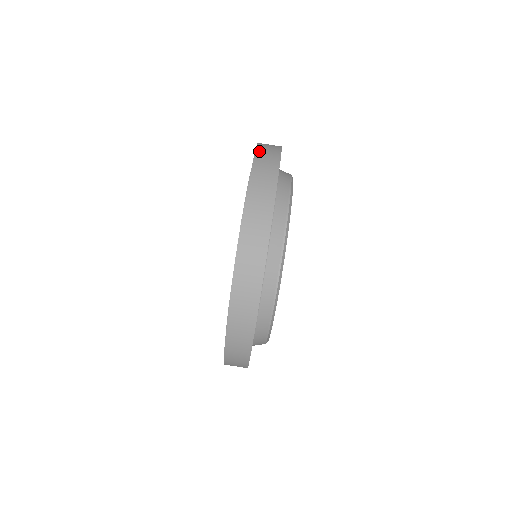
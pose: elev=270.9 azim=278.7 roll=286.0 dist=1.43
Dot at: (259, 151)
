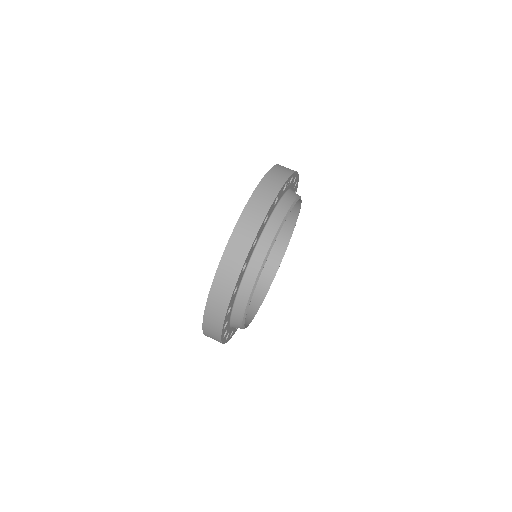
Dot at: occluded
